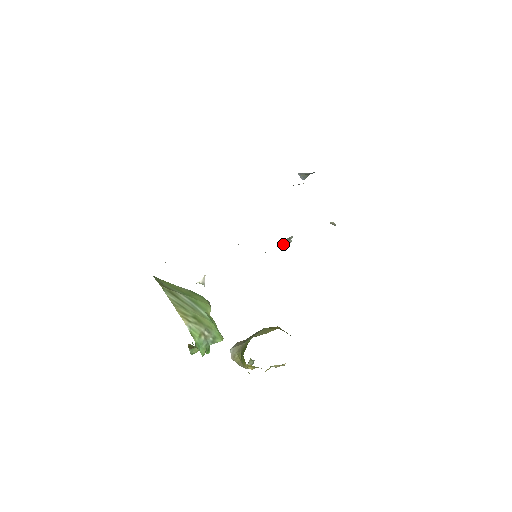
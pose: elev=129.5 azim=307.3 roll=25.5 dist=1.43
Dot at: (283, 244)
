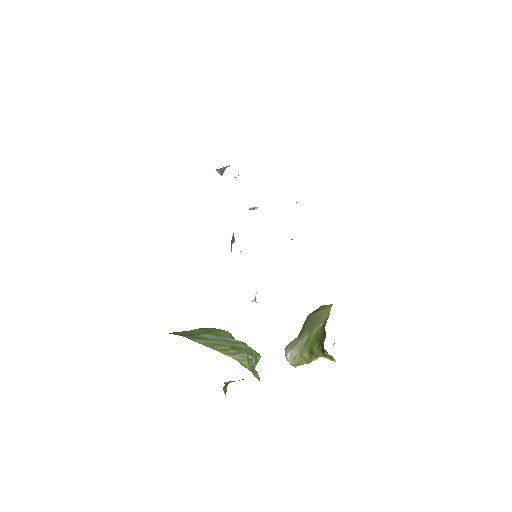
Dot at: occluded
